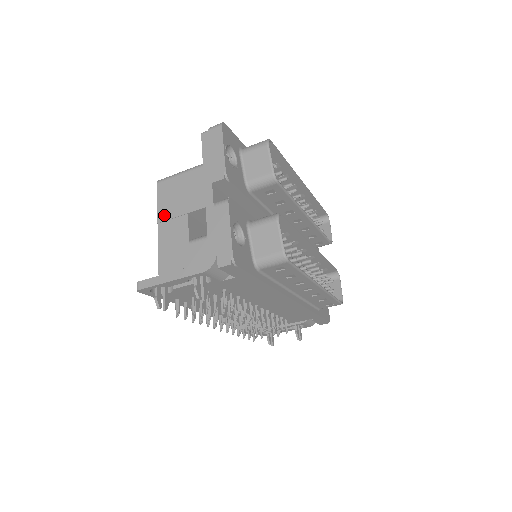
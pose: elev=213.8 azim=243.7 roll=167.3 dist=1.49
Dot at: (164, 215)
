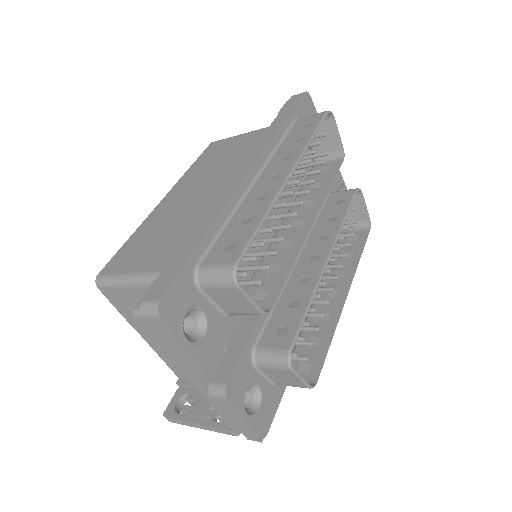
Dot at: (136, 324)
